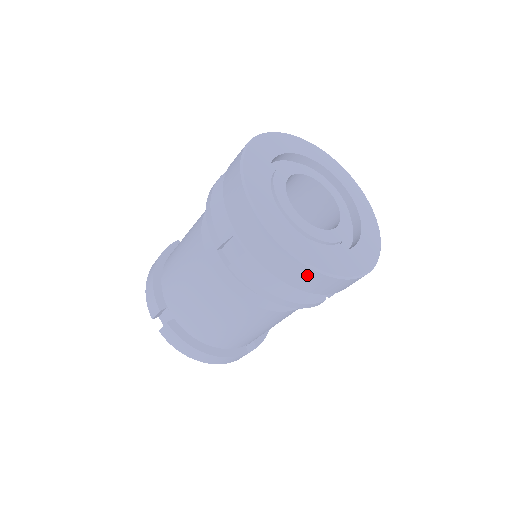
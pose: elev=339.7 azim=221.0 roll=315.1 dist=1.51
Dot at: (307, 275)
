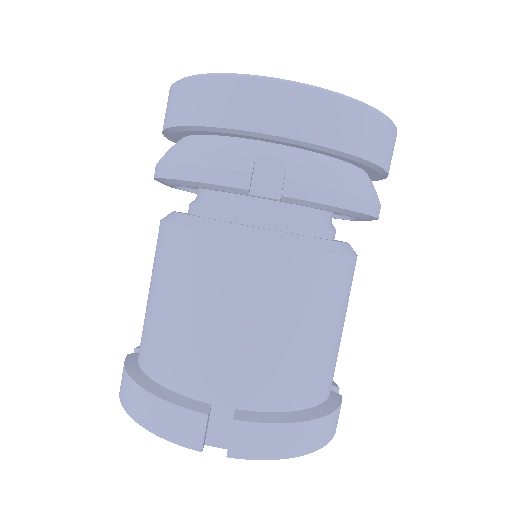
Dot at: (374, 126)
